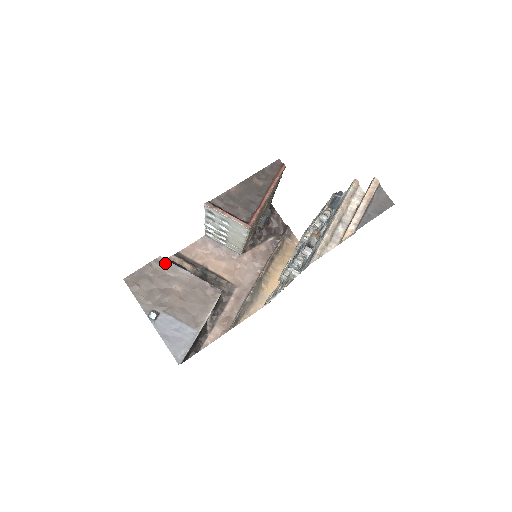
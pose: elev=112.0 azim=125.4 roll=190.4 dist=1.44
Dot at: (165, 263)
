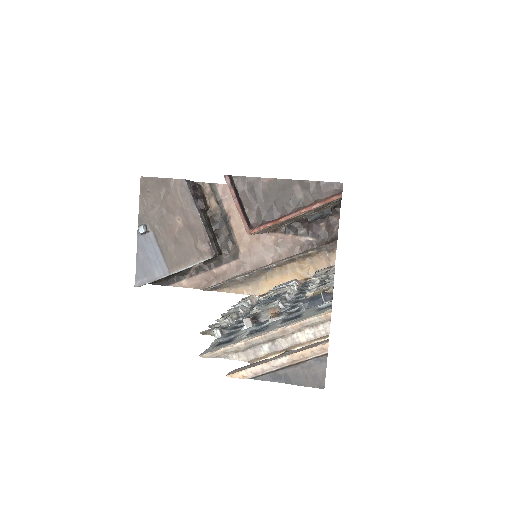
Dot at: (185, 189)
